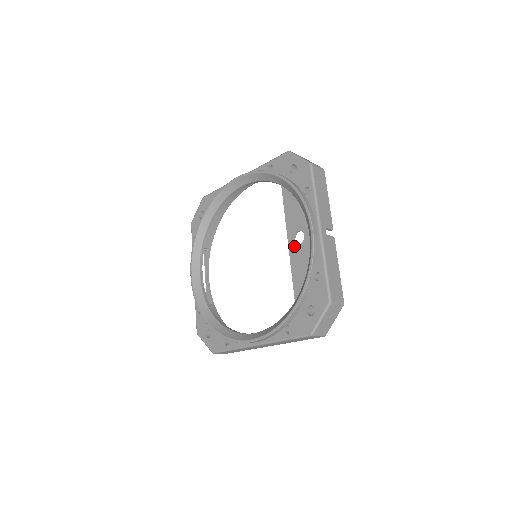
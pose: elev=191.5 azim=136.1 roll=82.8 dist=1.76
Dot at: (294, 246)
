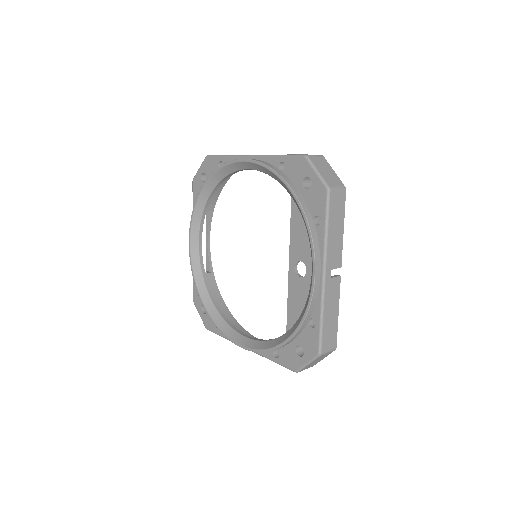
Dot at: (294, 276)
